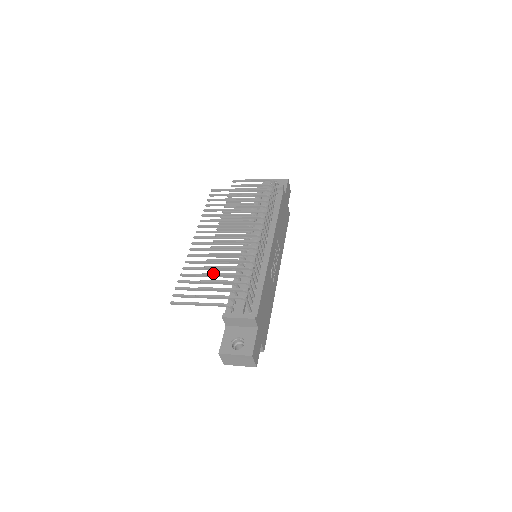
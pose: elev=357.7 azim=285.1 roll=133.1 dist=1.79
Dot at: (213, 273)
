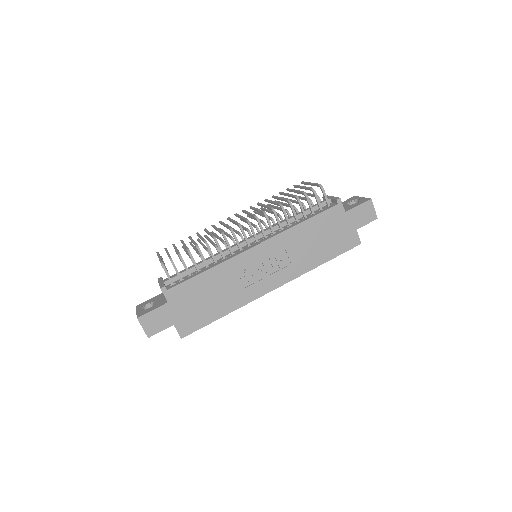
Dot at: (183, 241)
